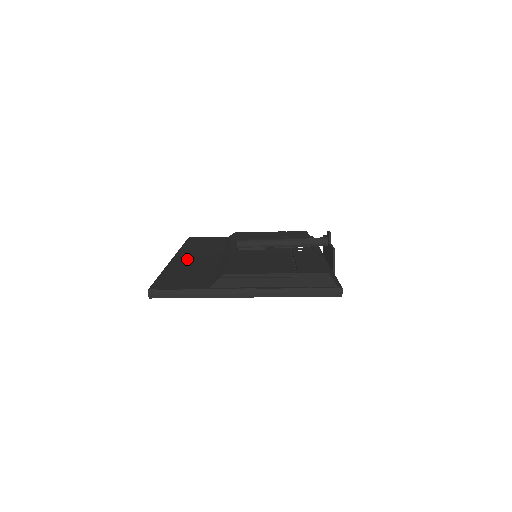
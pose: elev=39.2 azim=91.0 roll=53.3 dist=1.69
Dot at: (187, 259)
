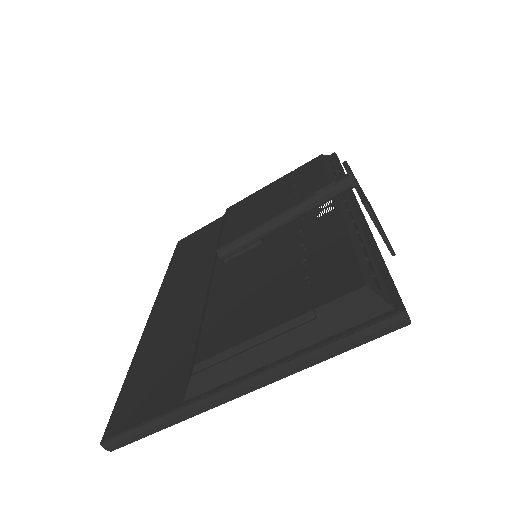
Dot at: (166, 310)
